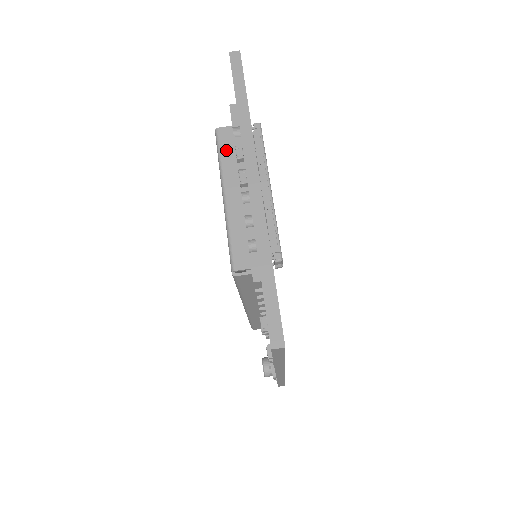
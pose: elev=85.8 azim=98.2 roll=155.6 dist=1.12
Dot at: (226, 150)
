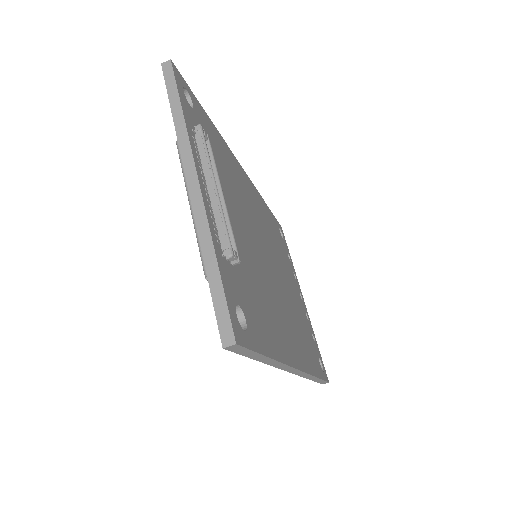
Dot at: occluded
